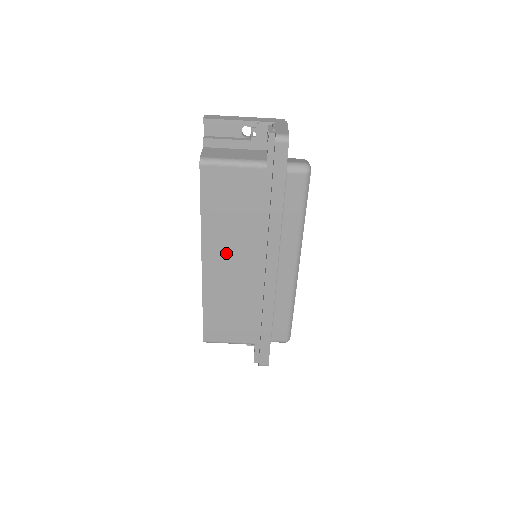
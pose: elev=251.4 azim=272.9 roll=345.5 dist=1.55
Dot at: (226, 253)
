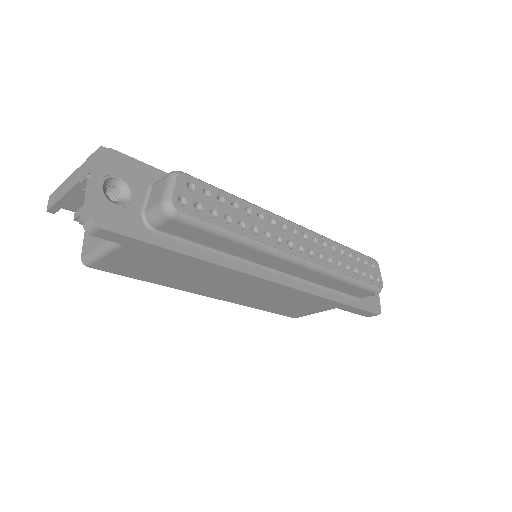
Dot at: (215, 286)
